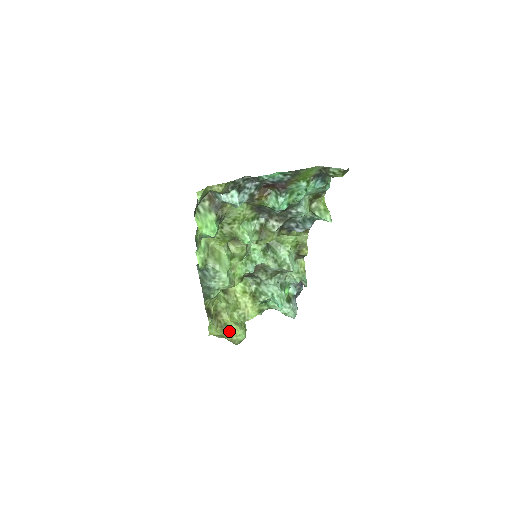
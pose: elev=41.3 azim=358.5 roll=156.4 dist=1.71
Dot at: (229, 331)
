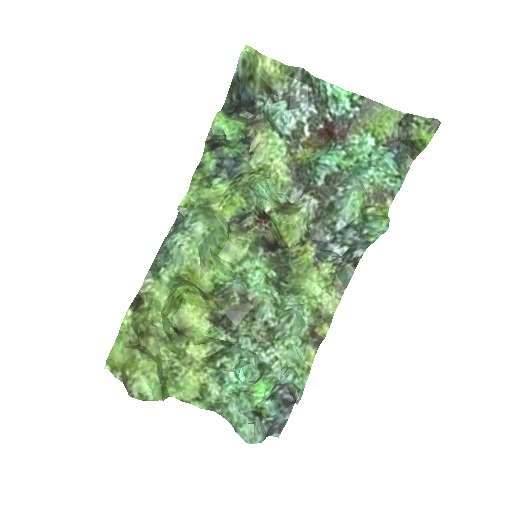
Dot at: (140, 356)
